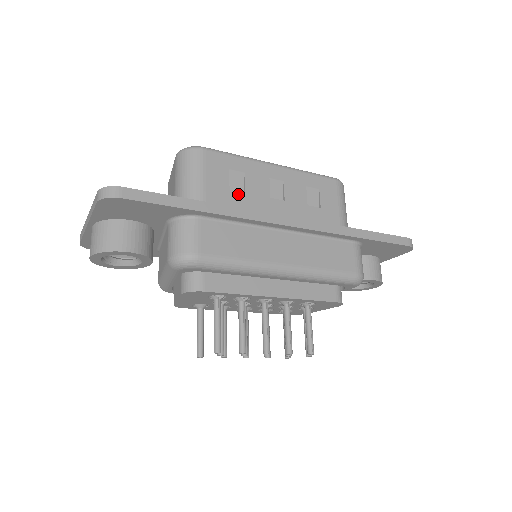
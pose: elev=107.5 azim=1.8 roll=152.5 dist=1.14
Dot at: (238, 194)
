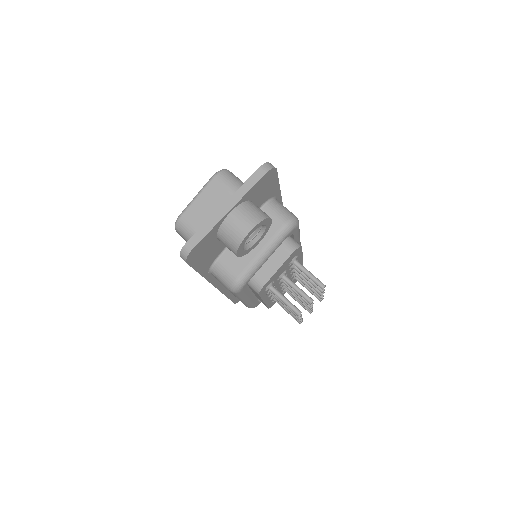
Dot at: occluded
